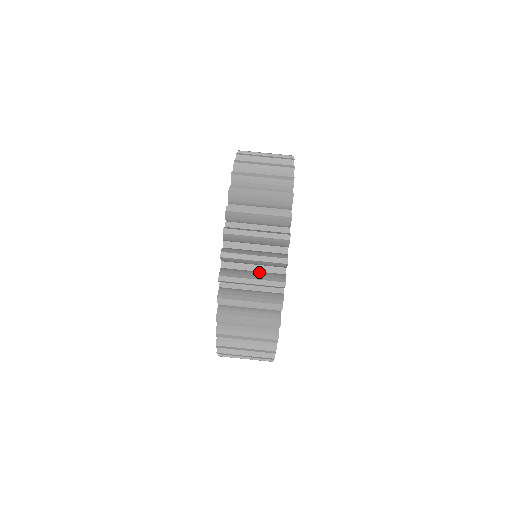
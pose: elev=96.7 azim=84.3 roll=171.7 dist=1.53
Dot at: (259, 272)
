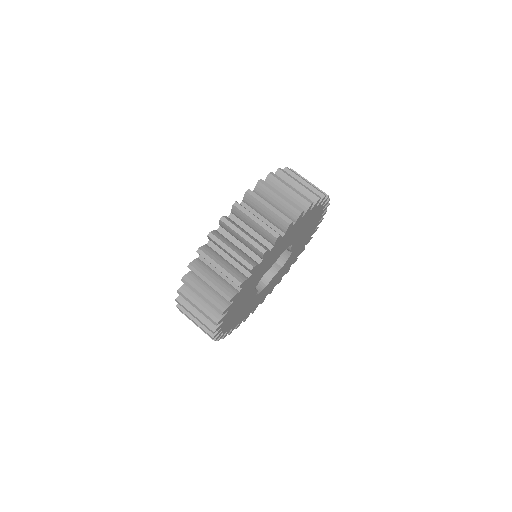
Dot at: (230, 264)
